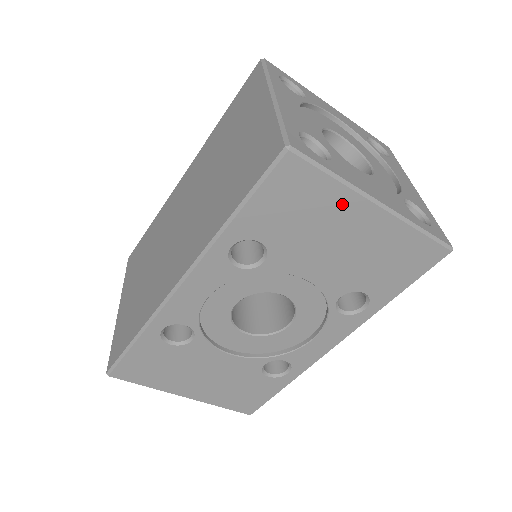
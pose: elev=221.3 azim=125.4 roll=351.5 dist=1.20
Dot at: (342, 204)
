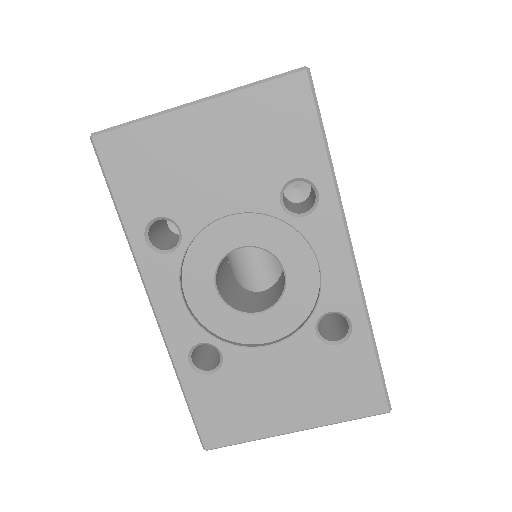
Dot at: (169, 131)
